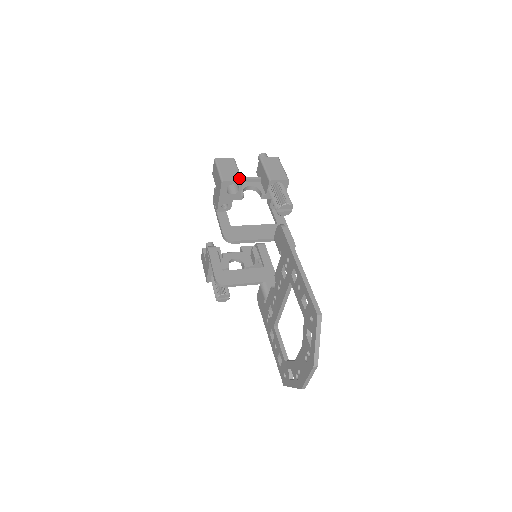
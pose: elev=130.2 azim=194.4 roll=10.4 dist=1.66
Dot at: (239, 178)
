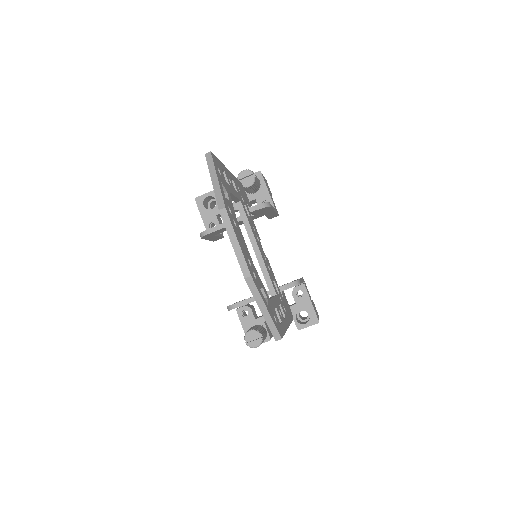
Dot at: (212, 192)
